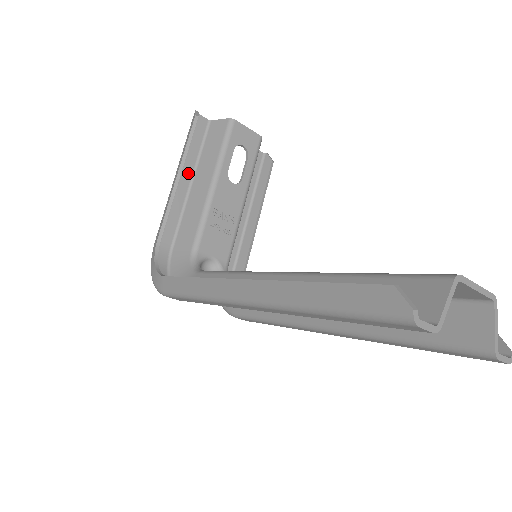
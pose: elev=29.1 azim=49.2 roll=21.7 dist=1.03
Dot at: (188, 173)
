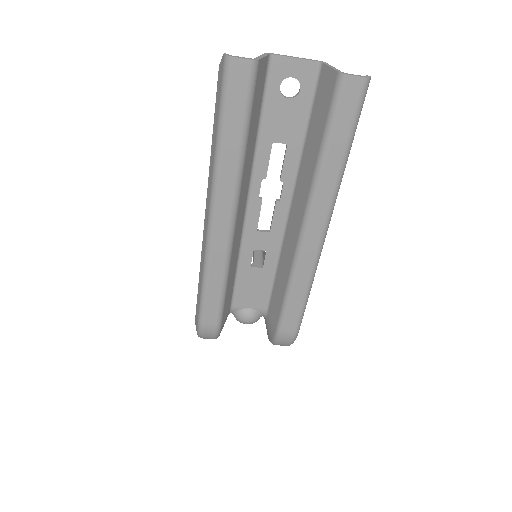
Dot at: occluded
